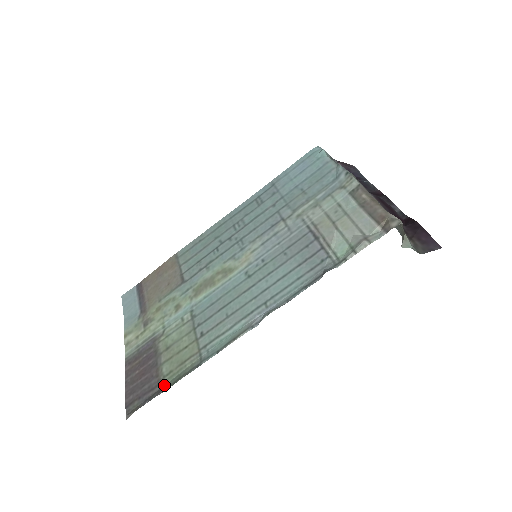
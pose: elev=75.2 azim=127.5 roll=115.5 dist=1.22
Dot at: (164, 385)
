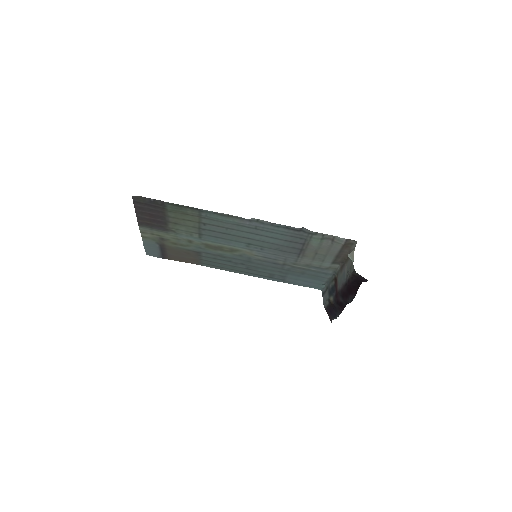
Dot at: (167, 207)
